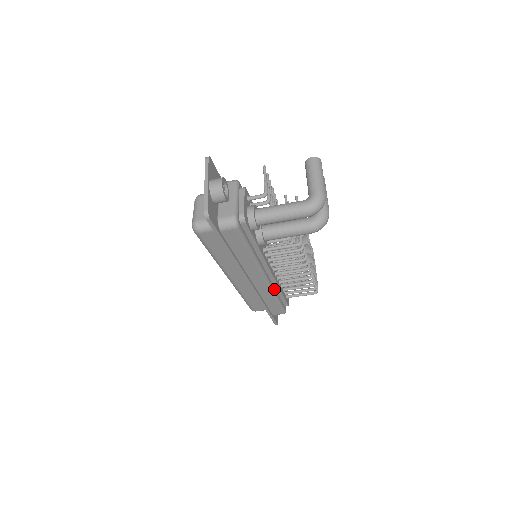
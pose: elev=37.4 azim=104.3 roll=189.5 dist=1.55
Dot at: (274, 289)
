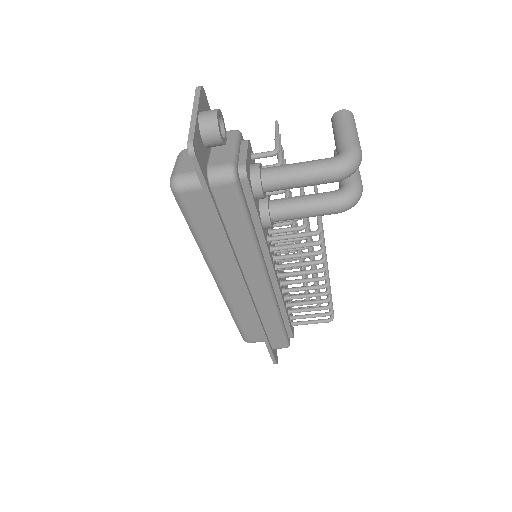
Dot at: (277, 305)
